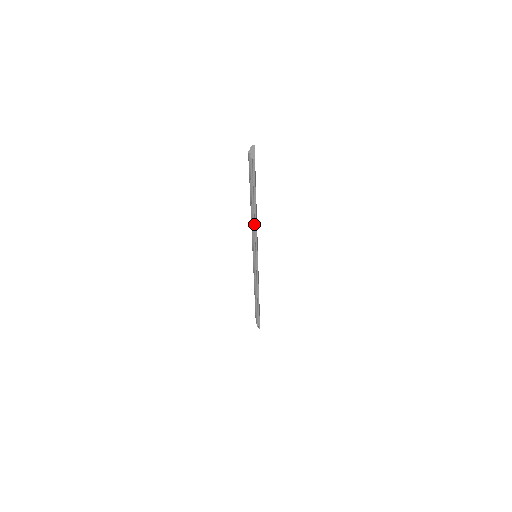
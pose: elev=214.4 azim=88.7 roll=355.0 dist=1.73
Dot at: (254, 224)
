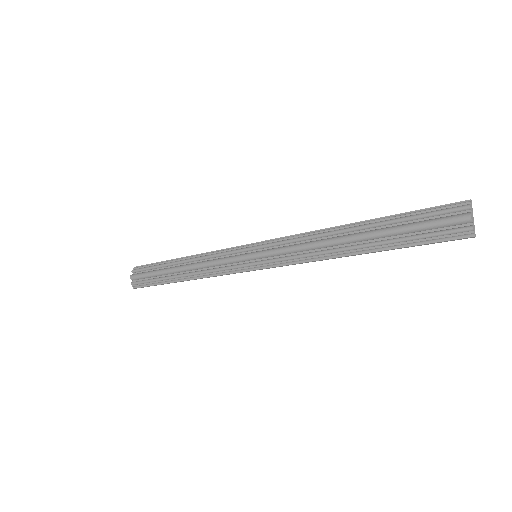
Dot at: (332, 256)
